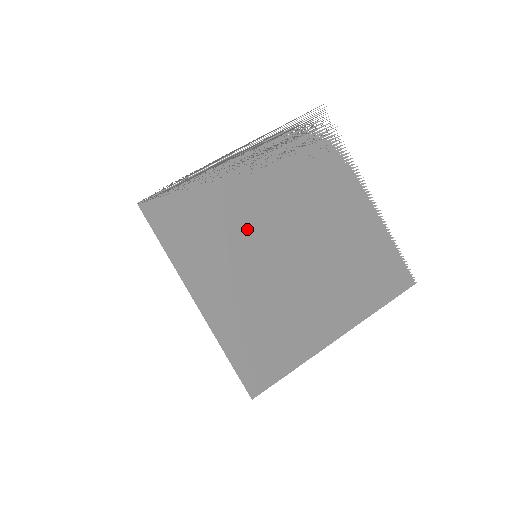
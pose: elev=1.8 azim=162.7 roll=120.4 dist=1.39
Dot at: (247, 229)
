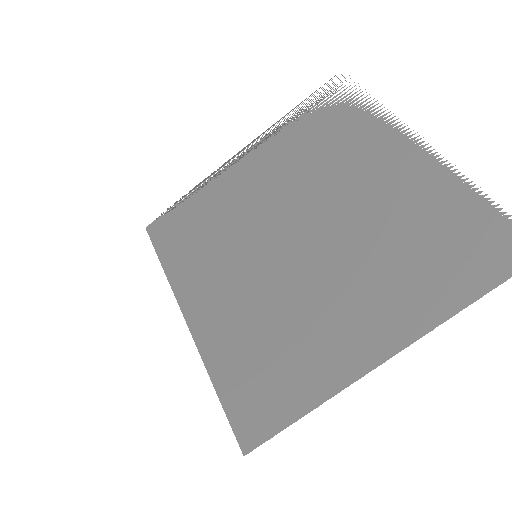
Dot at: (247, 228)
